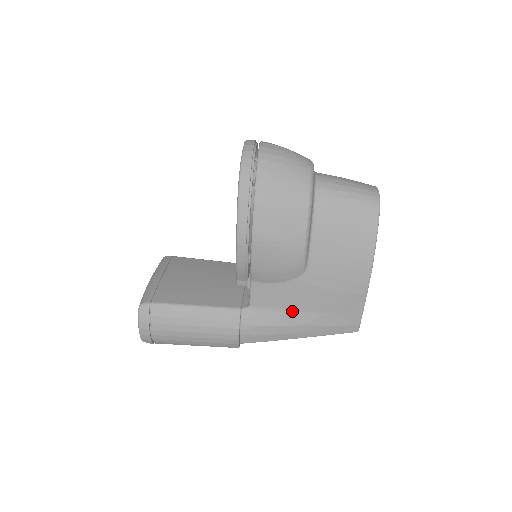
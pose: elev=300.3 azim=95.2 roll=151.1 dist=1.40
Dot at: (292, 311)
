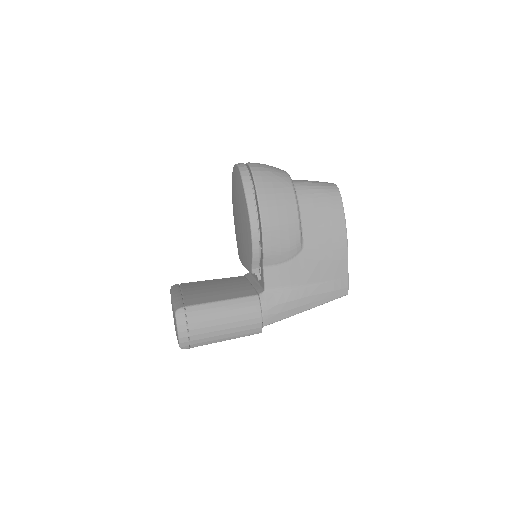
Dot at: (298, 286)
